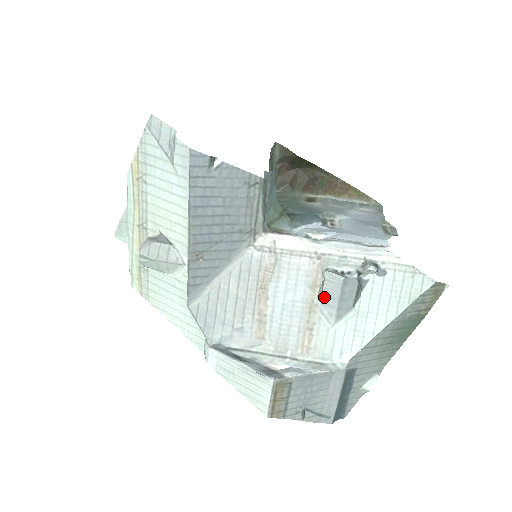
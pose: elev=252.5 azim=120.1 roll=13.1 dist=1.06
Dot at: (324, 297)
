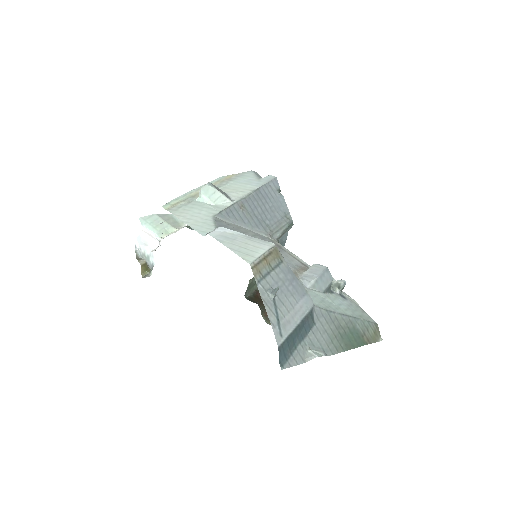
Dot at: (307, 273)
